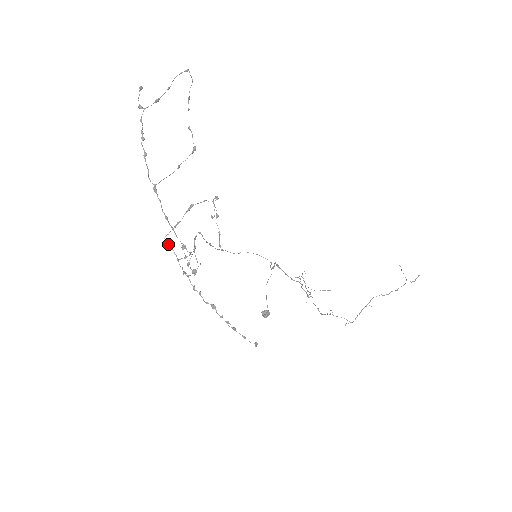
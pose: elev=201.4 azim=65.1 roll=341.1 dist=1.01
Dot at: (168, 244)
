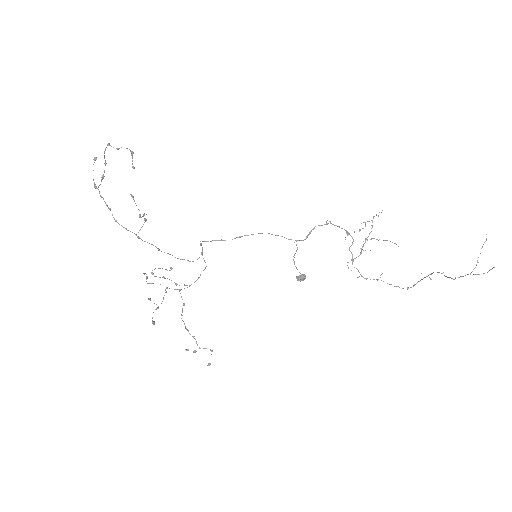
Dot at: (152, 283)
